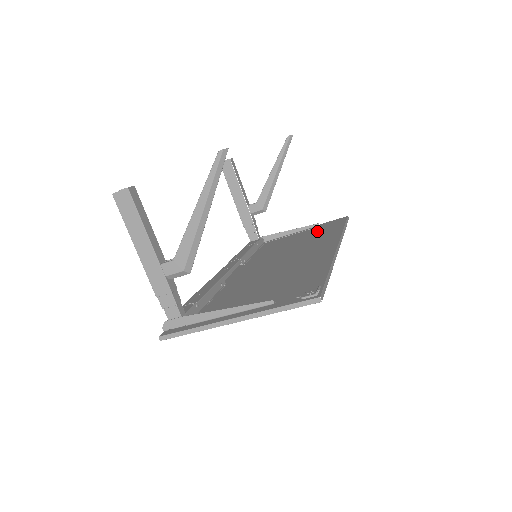
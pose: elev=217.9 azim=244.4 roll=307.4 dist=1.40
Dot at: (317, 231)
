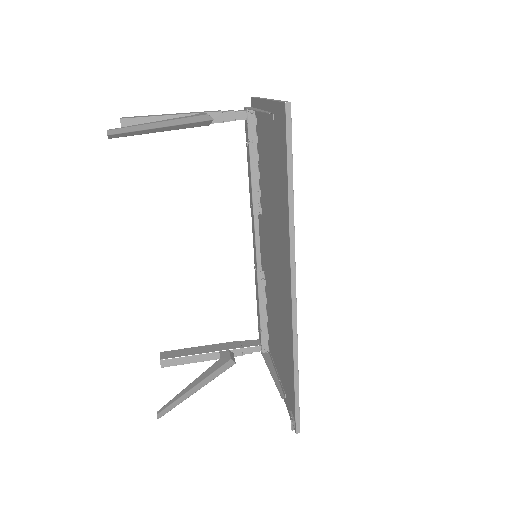
Dot at: (275, 159)
